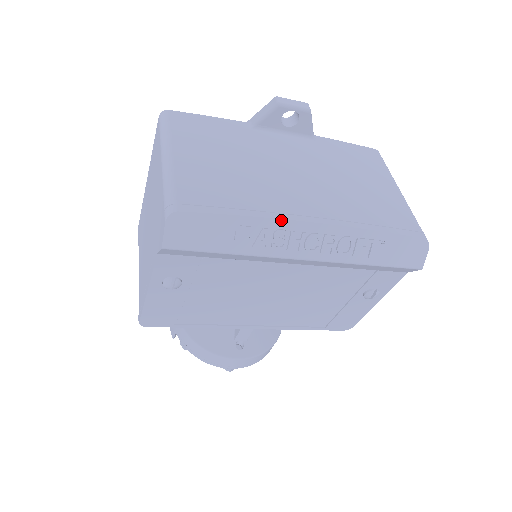
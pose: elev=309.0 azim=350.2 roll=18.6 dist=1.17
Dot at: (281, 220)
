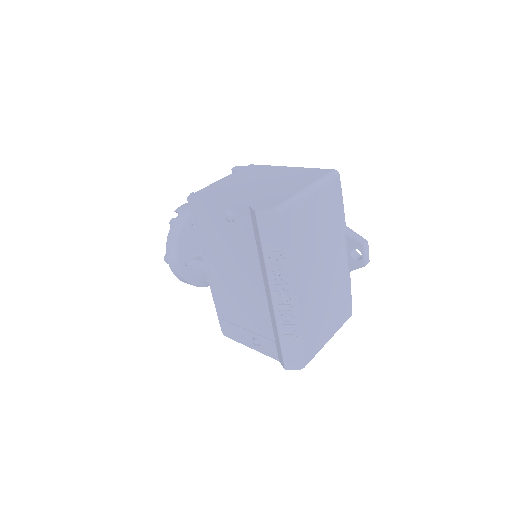
Dot at: (293, 276)
